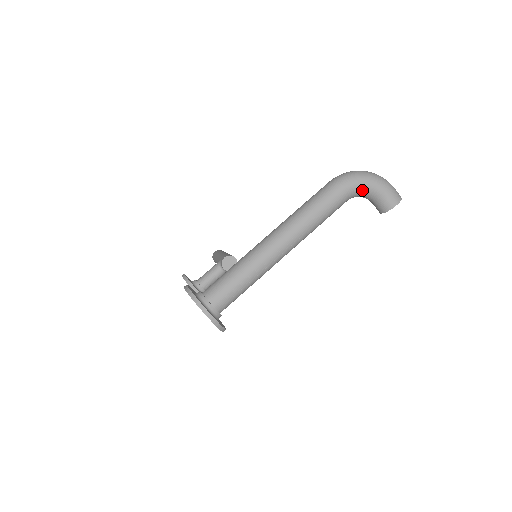
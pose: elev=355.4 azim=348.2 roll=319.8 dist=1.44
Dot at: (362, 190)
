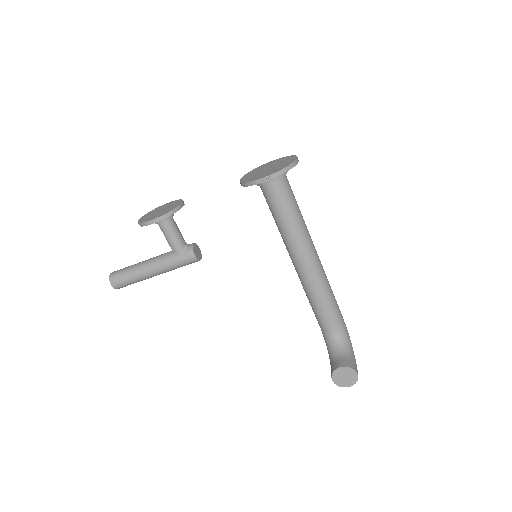
Dot at: (347, 339)
